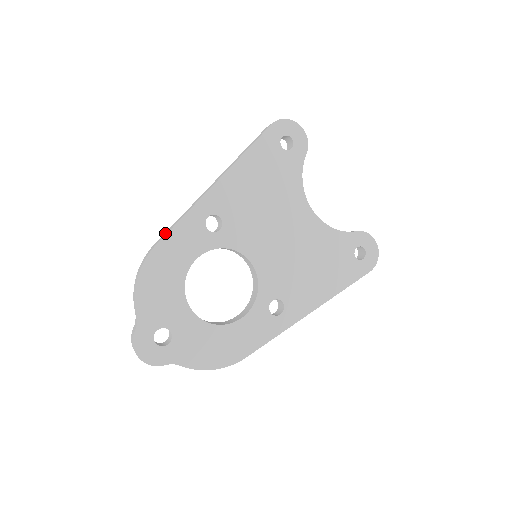
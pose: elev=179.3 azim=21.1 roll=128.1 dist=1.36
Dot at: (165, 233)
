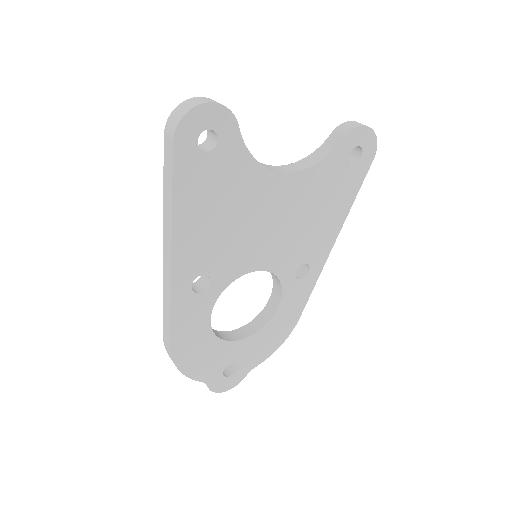
Dot at: (165, 324)
